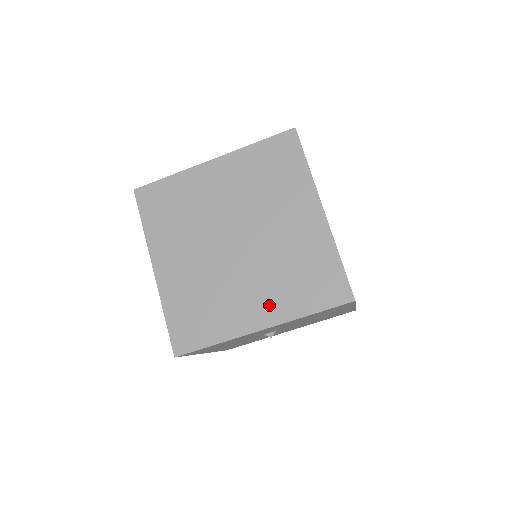
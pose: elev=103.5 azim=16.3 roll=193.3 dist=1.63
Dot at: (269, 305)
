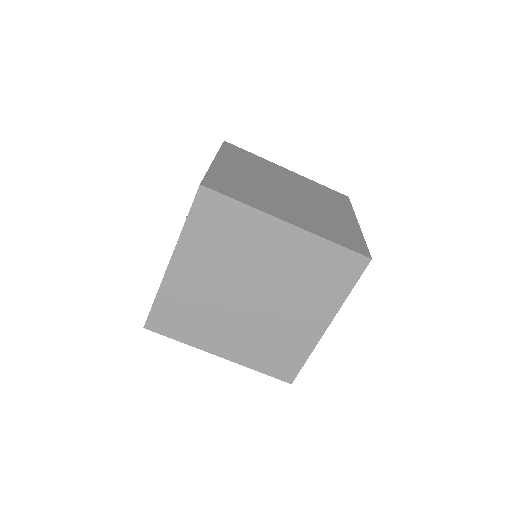
Dot at: (317, 310)
